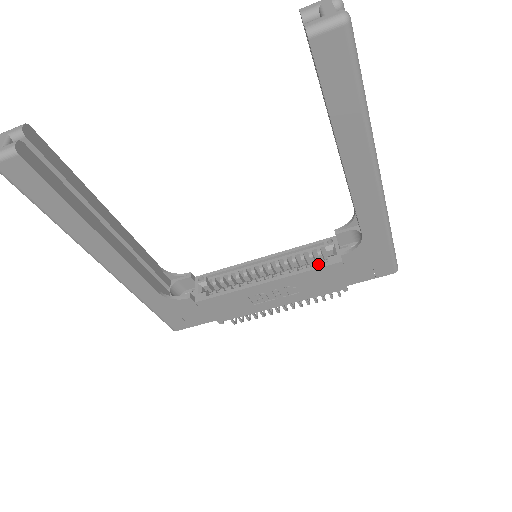
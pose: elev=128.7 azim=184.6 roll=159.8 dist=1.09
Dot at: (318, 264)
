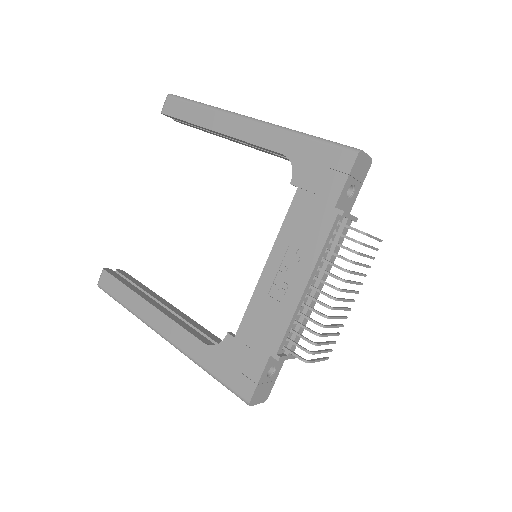
Dot at: occluded
